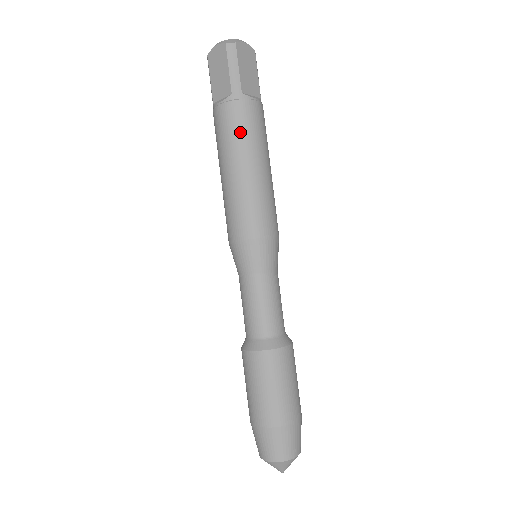
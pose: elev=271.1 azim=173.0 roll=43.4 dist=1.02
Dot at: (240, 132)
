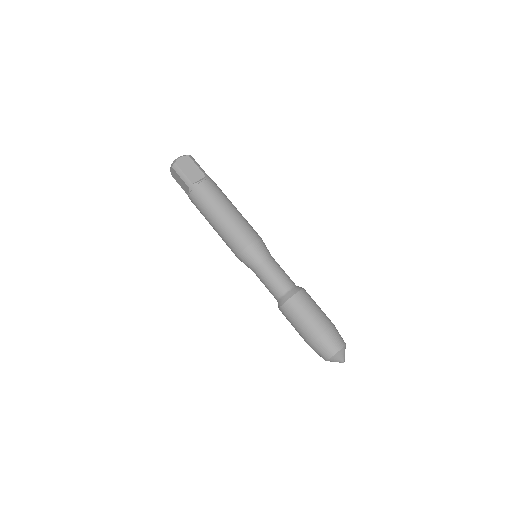
Dot at: (221, 192)
